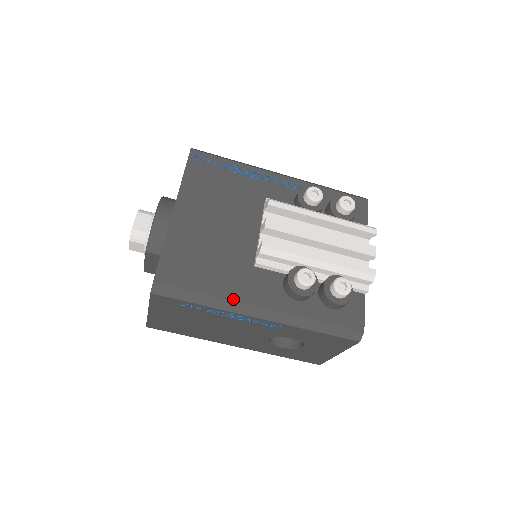
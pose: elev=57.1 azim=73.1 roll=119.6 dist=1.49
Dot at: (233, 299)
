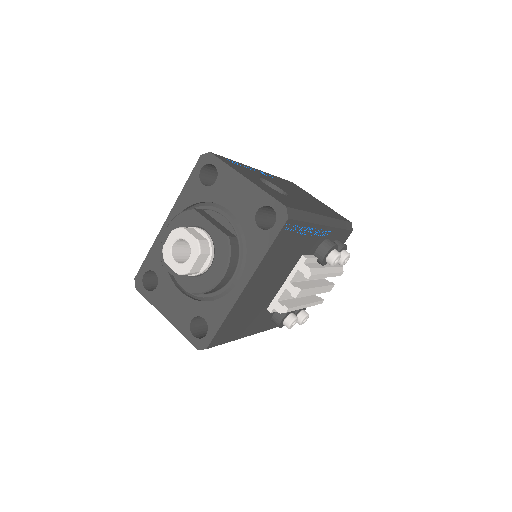
Dot at: occluded
